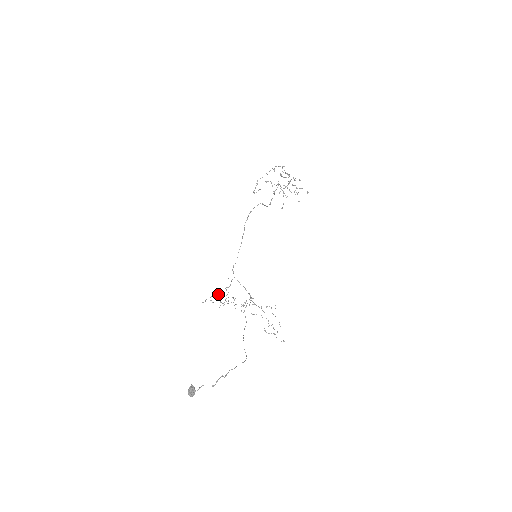
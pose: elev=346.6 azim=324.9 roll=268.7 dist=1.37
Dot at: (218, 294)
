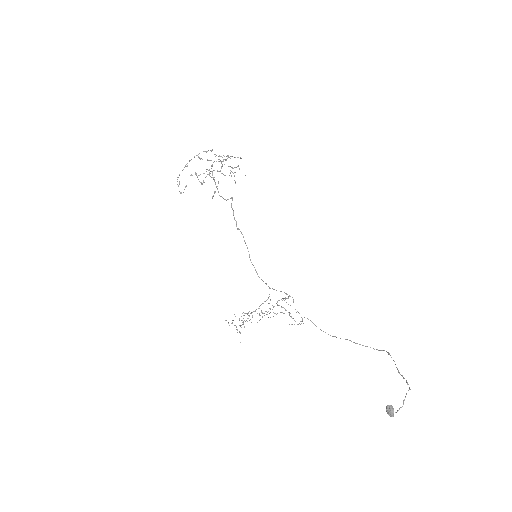
Dot at: occluded
